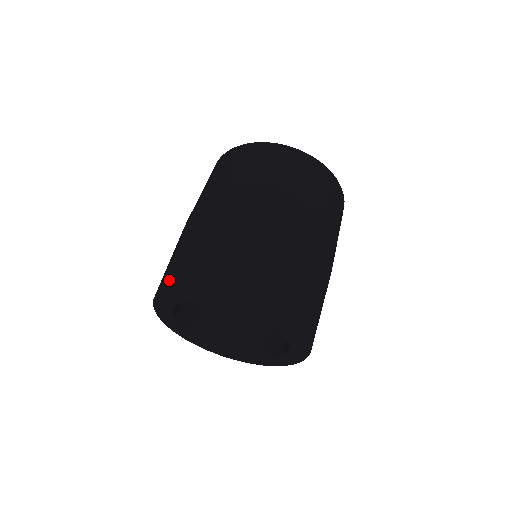
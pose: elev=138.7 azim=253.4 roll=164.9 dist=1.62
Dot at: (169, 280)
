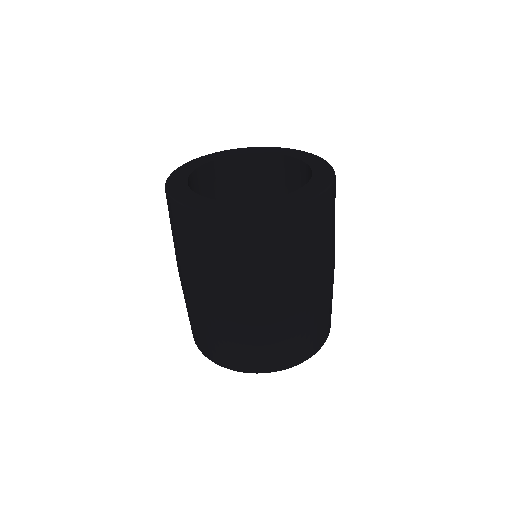
Dot at: (222, 362)
